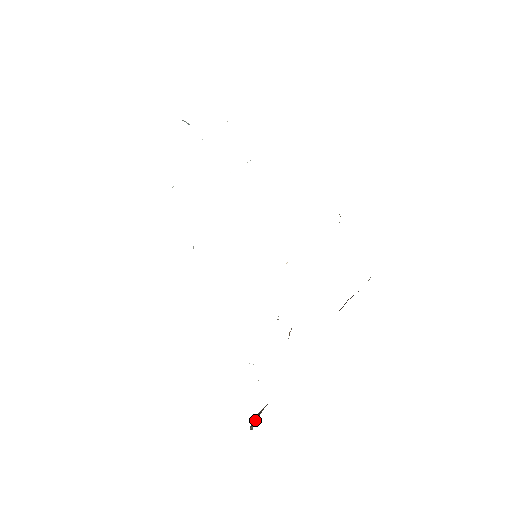
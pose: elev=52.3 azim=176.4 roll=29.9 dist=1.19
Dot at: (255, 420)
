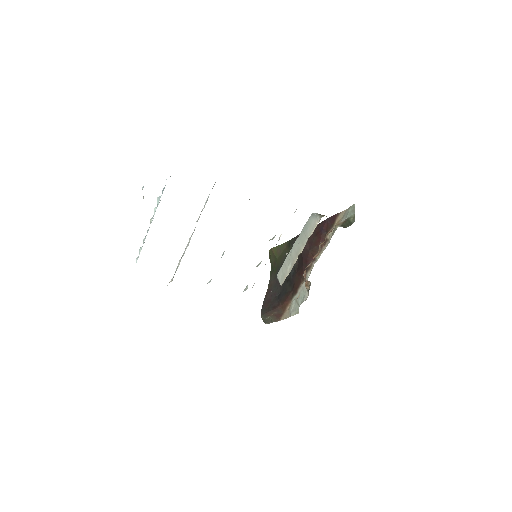
Dot at: (275, 320)
